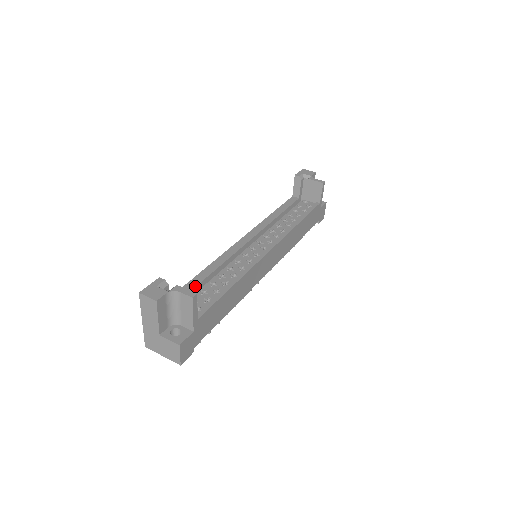
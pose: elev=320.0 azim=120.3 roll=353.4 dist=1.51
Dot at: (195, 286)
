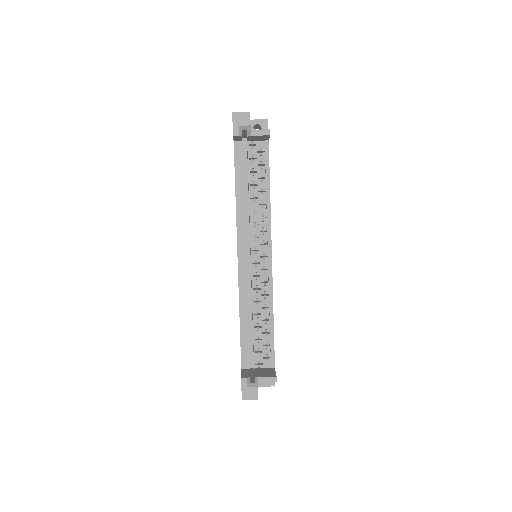
Dot at: (248, 338)
